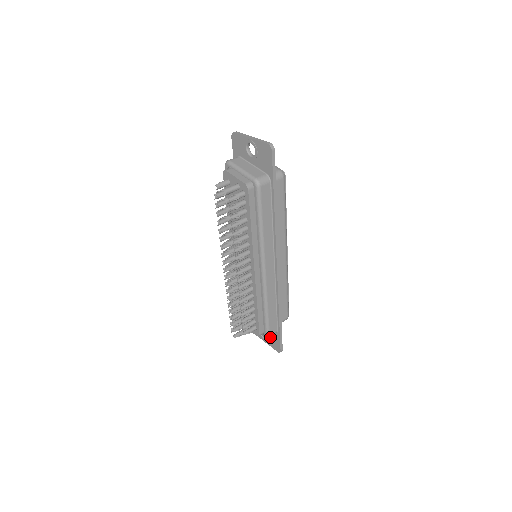
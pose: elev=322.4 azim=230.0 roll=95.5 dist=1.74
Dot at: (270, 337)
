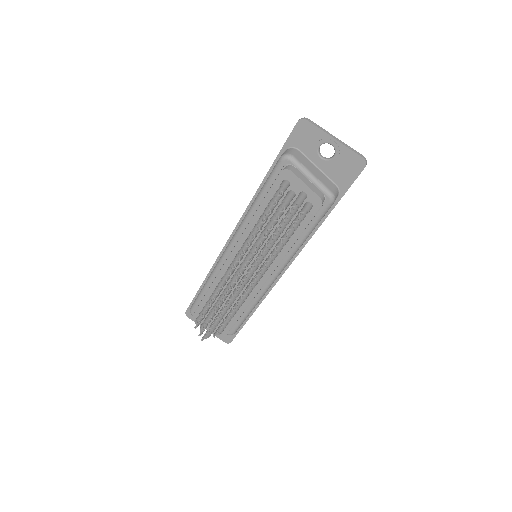
Dot at: occluded
